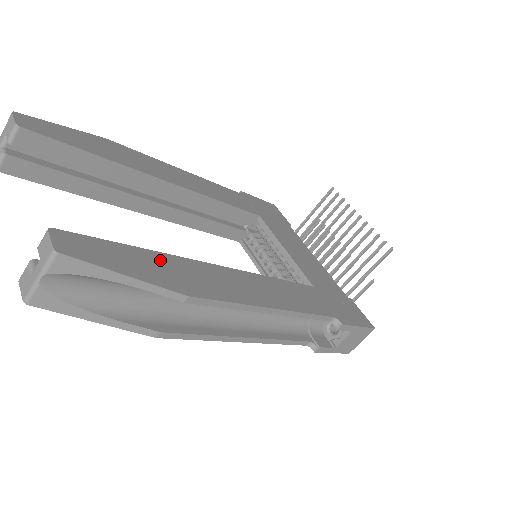
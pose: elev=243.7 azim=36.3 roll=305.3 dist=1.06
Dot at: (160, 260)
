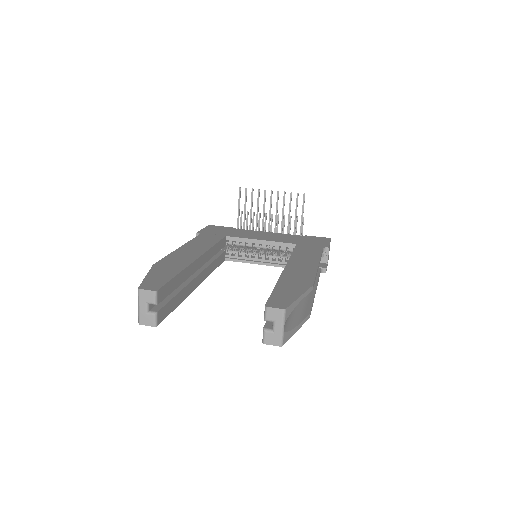
Dot at: (284, 284)
